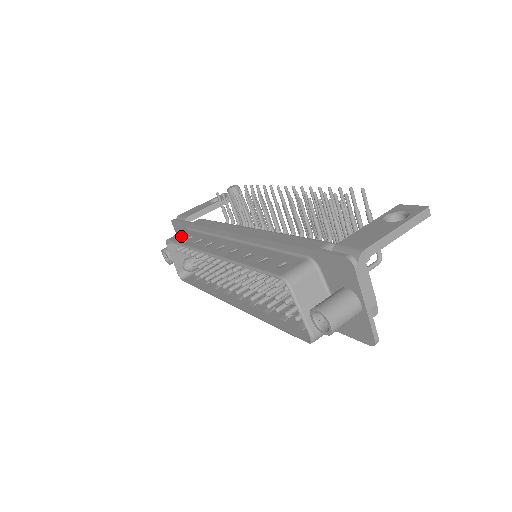
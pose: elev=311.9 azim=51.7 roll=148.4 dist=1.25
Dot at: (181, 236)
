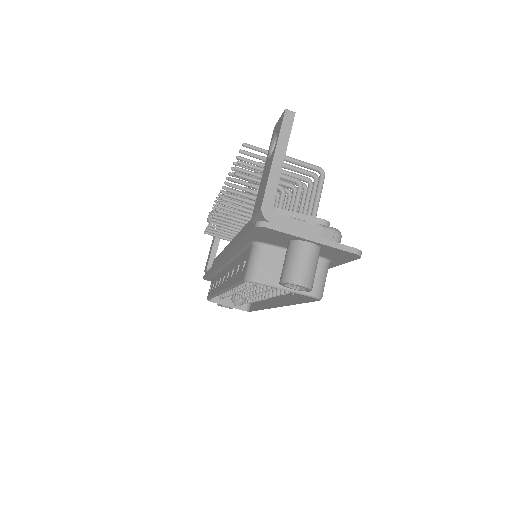
Dot at: occluded
